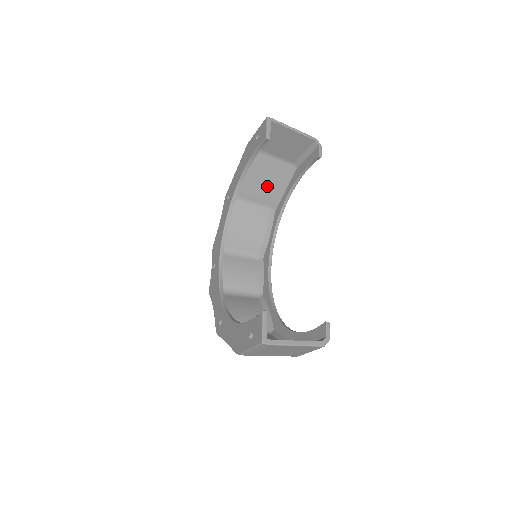
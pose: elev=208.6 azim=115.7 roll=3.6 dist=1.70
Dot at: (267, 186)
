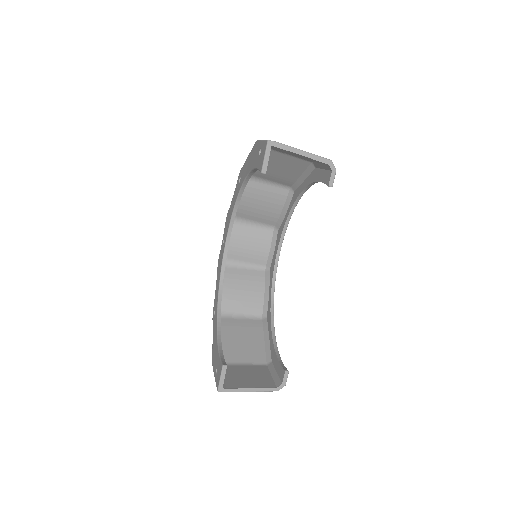
Dot at: (284, 173)
